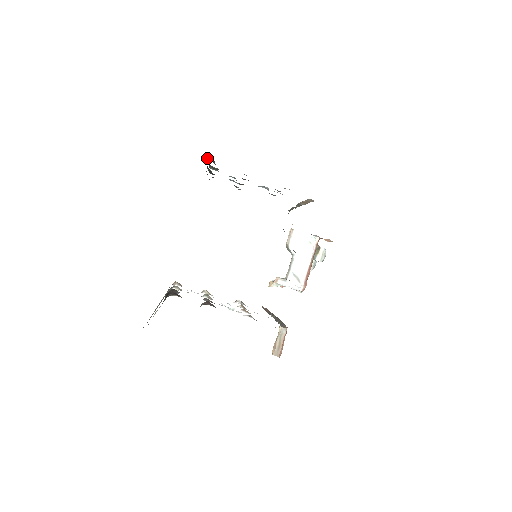
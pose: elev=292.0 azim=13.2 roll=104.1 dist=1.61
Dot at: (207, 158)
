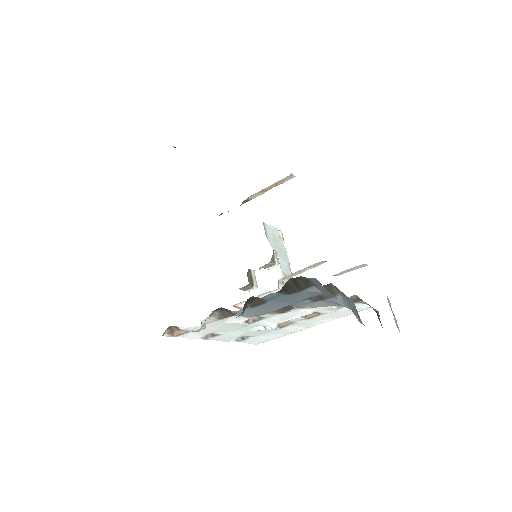
Dot at: occluded
